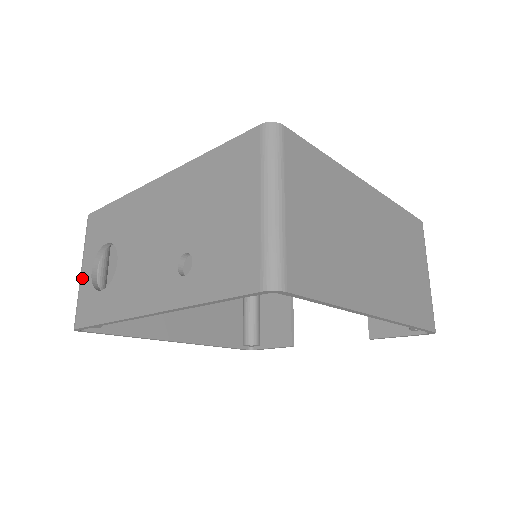
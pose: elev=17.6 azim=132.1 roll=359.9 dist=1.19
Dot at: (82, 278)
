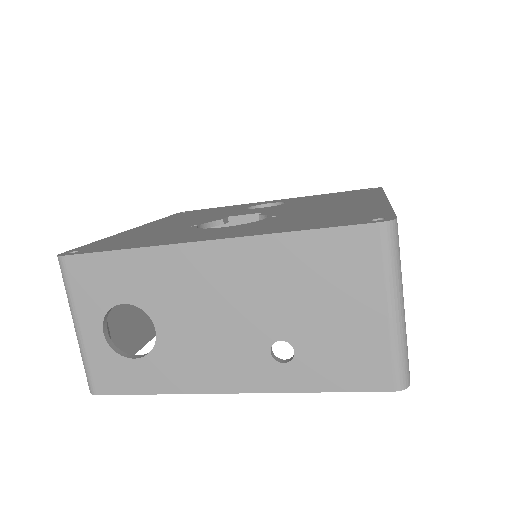
Dot at: (85, 339)
